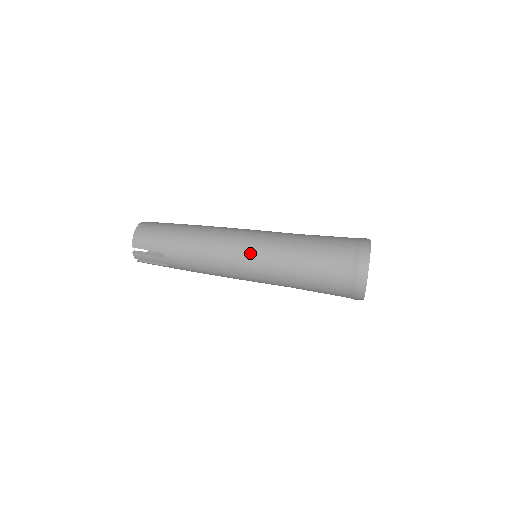
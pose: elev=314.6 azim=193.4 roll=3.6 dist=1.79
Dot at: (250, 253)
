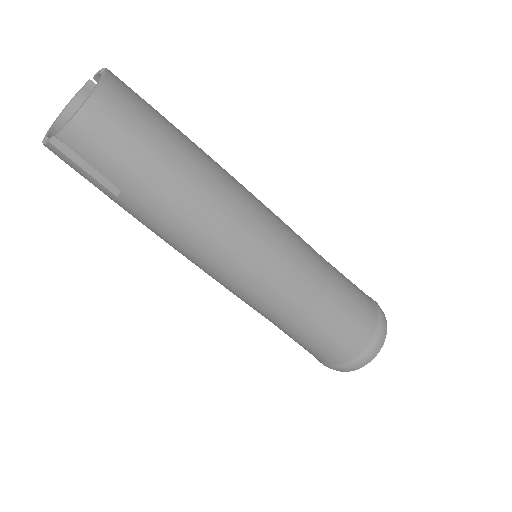
Dot at: (265, 283)
